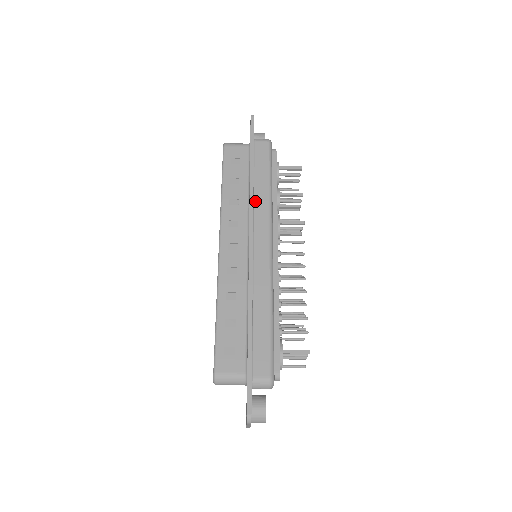
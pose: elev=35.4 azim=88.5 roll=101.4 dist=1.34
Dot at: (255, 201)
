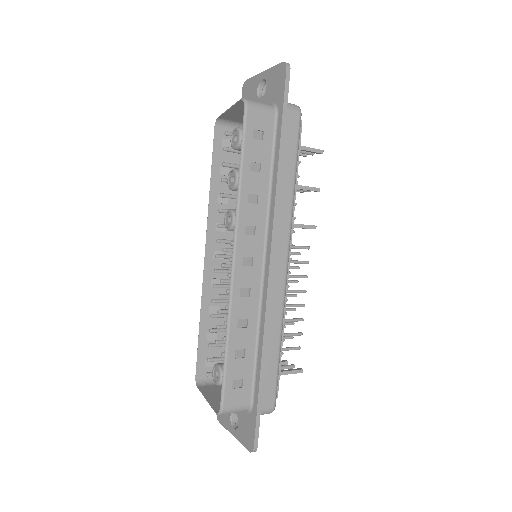
Dot at: (278, 203)
